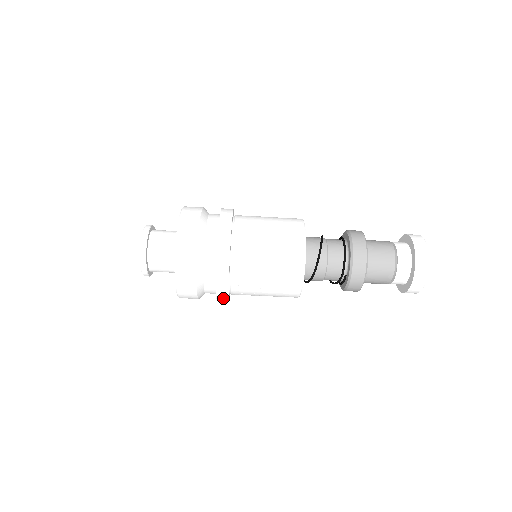
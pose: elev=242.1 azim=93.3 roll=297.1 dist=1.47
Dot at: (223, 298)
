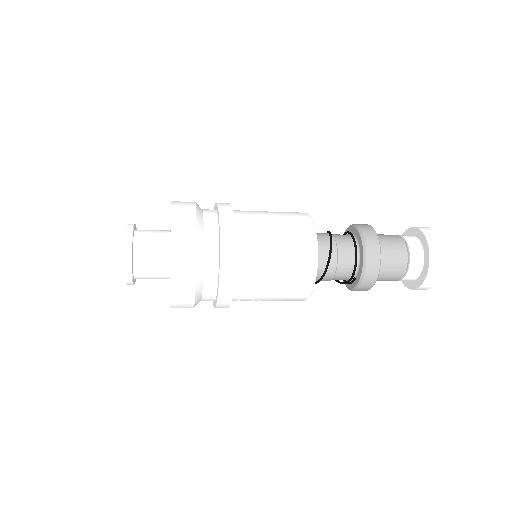
Dot at: (222, 307)
